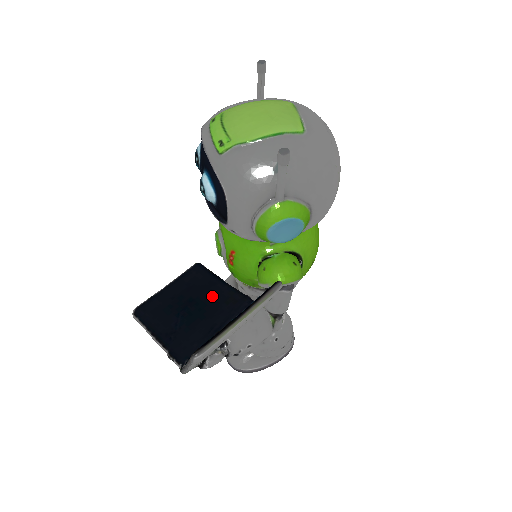
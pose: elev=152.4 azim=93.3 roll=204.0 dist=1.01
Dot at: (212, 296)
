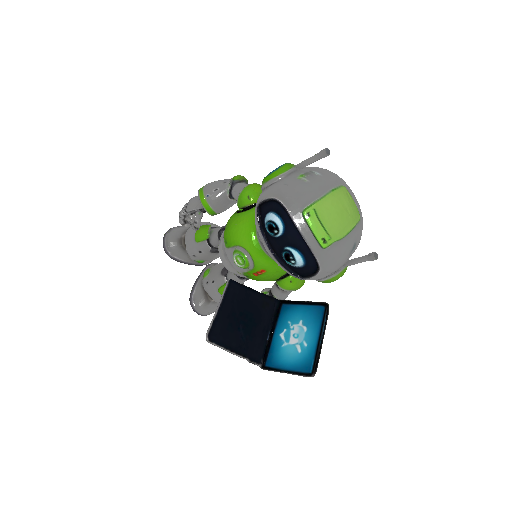
Dot at: (253, 305)
